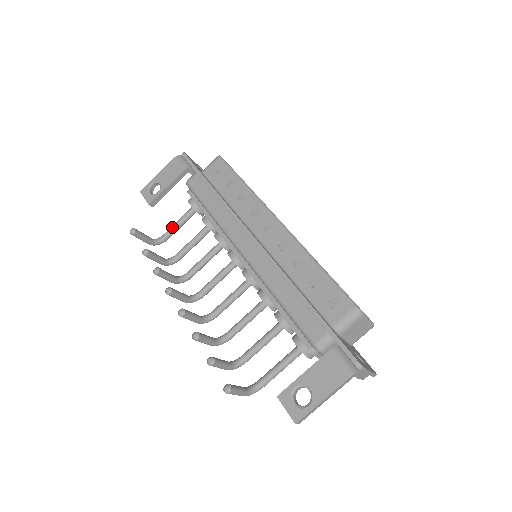
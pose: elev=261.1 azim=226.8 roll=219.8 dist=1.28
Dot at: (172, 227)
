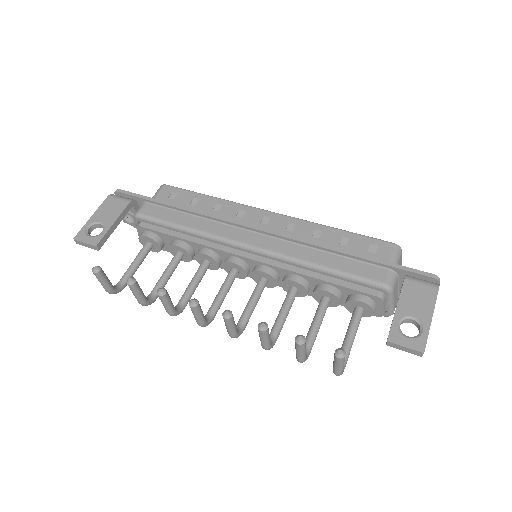
Dot at: (129, 268)
